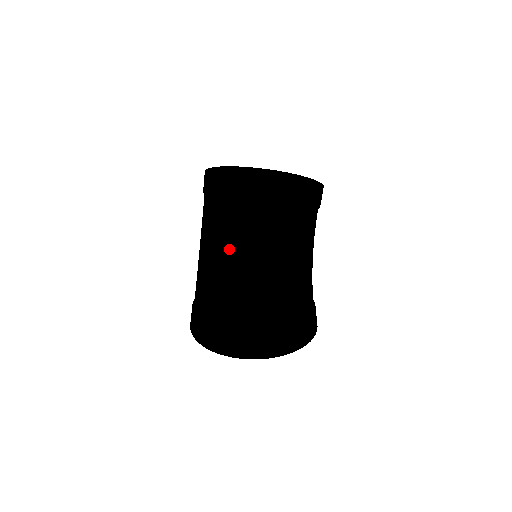
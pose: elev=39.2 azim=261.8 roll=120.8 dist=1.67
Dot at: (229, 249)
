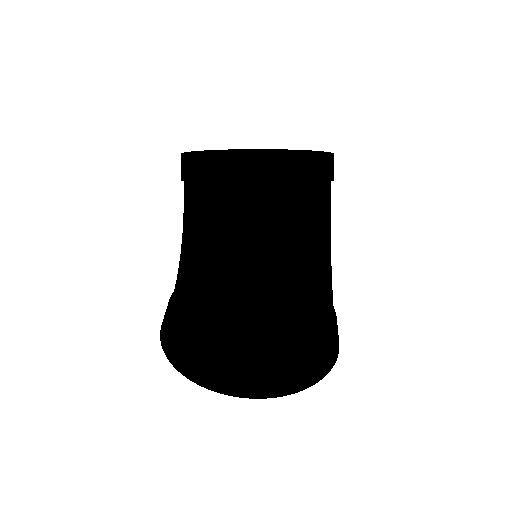
Dot at: (206, 236)
